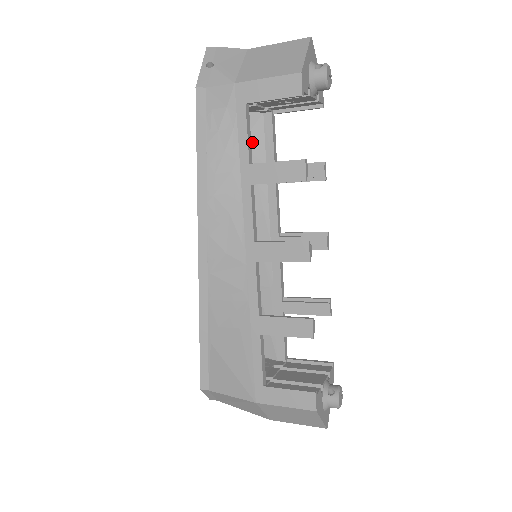
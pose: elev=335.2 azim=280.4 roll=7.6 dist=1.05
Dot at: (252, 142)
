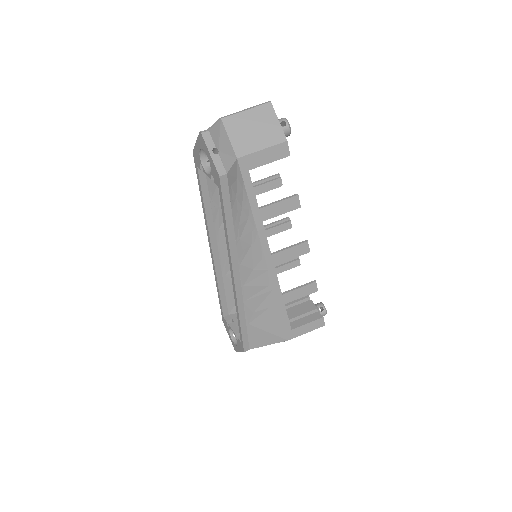
Dot at: occluded
